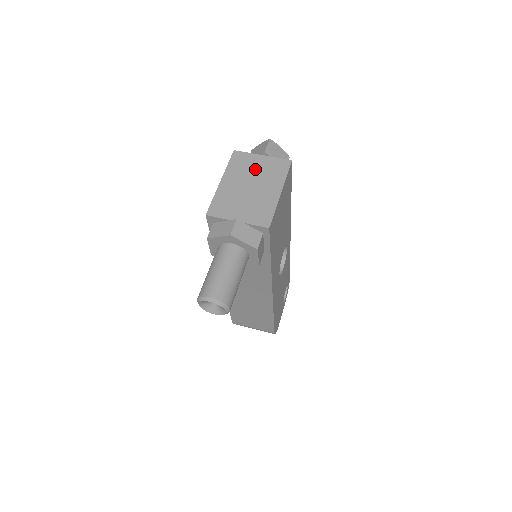
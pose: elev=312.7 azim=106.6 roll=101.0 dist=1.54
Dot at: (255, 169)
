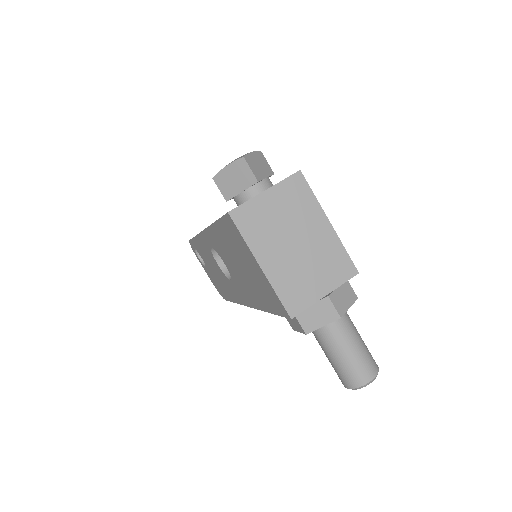
Dot at: (277, 217)
